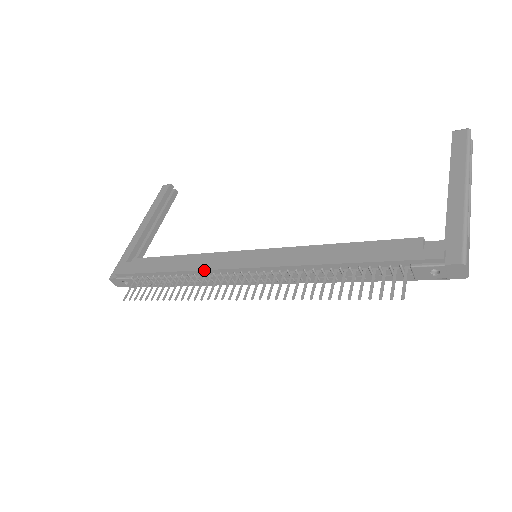
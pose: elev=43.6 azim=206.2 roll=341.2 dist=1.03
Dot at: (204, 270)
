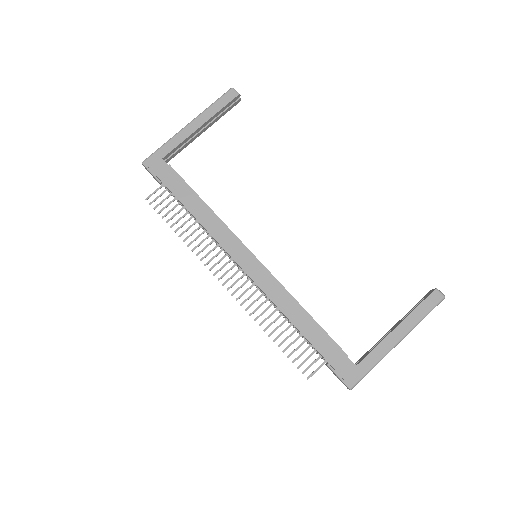
Dot at: (216, 240)
